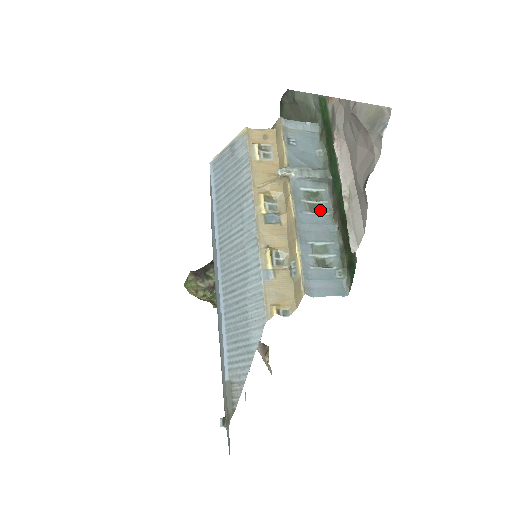
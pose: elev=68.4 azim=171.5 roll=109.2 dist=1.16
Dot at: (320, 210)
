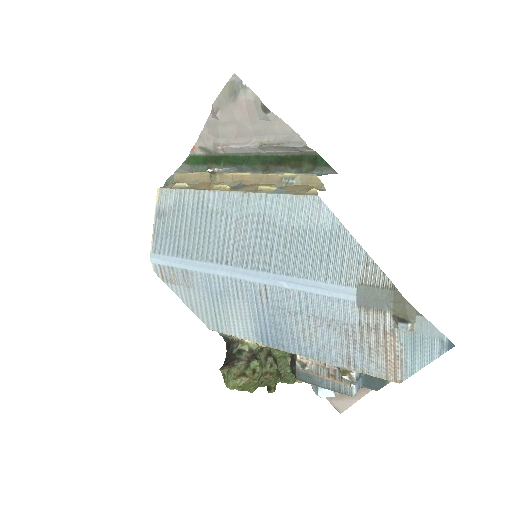
Dot at: occluded
